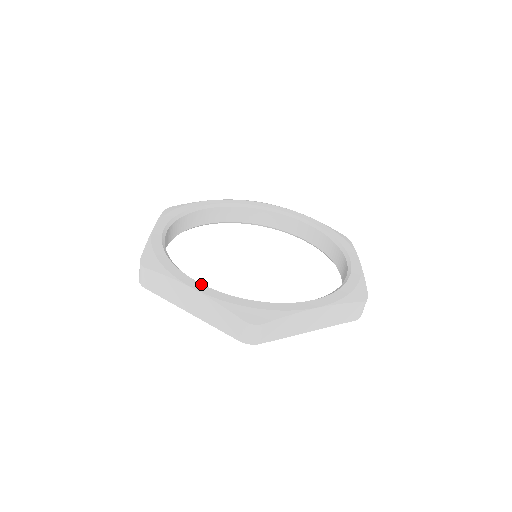
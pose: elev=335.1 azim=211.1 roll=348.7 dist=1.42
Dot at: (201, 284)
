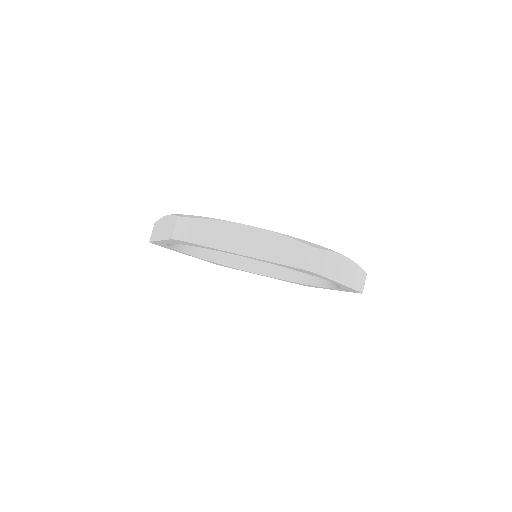
Dot at: occluded
